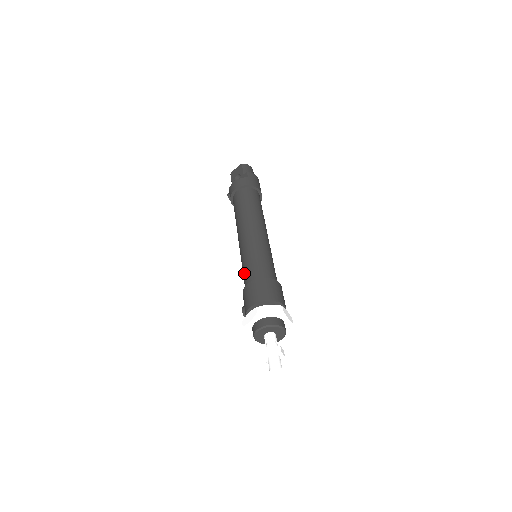
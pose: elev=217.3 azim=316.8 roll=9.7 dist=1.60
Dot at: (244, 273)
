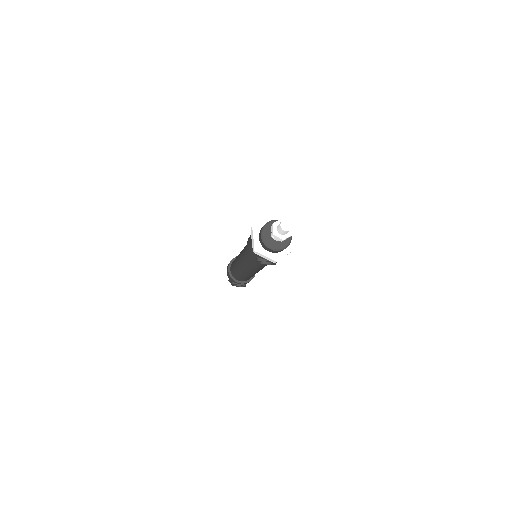
Dot at: (246, 255)
